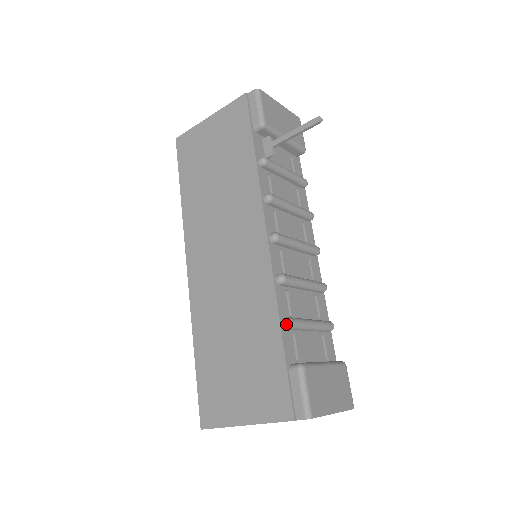
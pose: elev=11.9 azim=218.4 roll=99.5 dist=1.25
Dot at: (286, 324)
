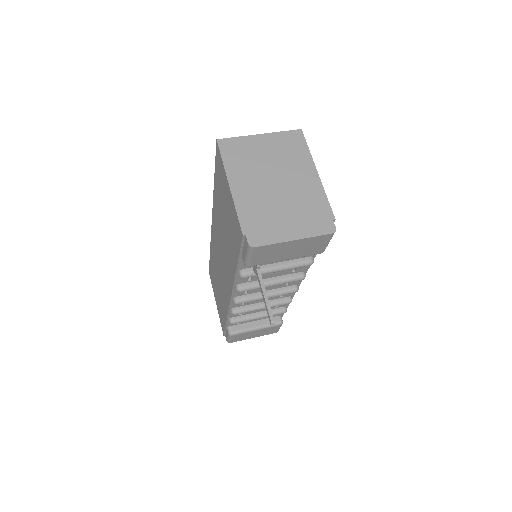
Dot at: (229, 322)
